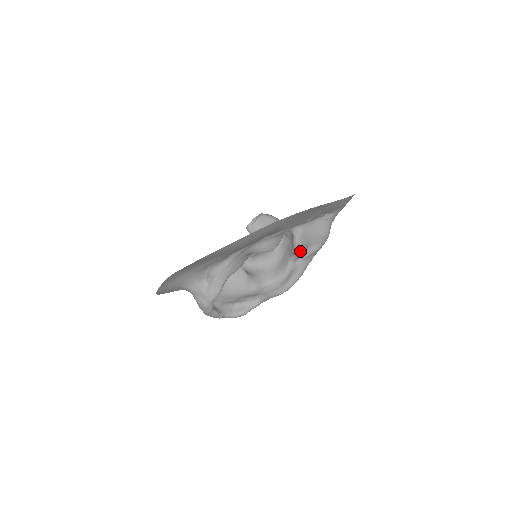
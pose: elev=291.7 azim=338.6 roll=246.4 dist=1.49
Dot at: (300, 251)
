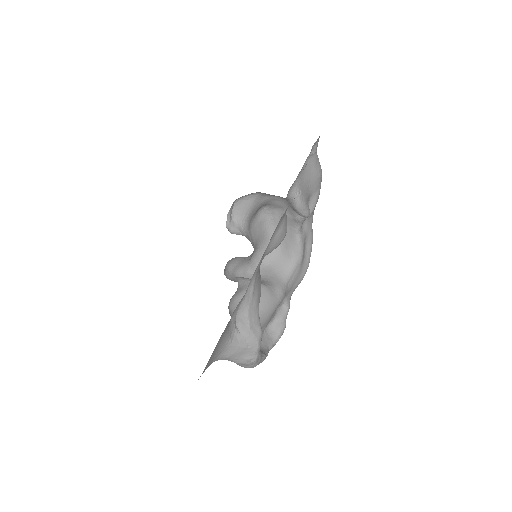
Dot at: (308, 212)
